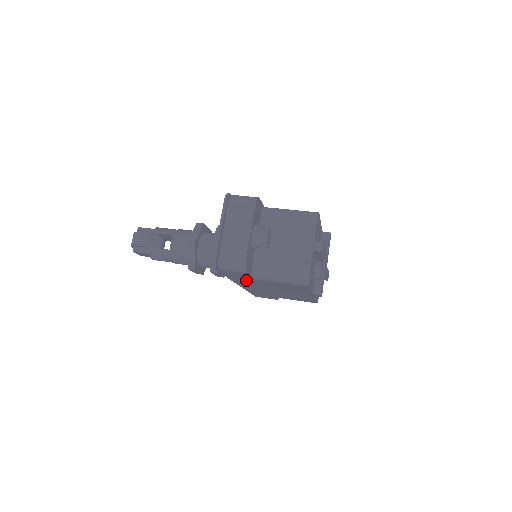
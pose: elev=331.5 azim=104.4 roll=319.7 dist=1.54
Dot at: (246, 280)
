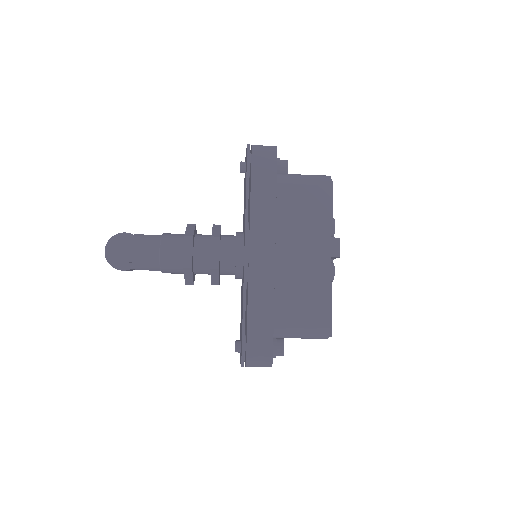
Dot at: (265, 200)
